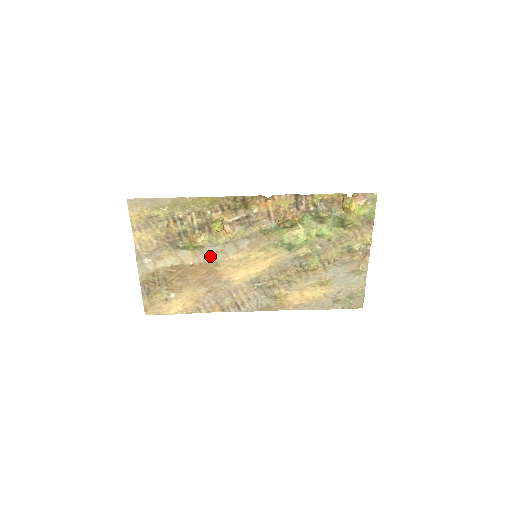
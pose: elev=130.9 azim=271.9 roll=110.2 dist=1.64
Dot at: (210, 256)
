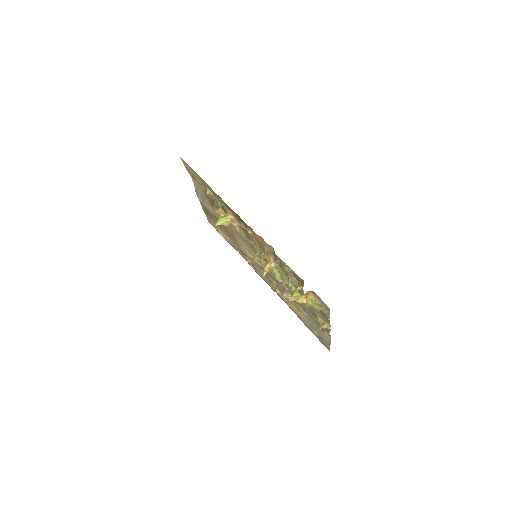
Dot at: occluded
